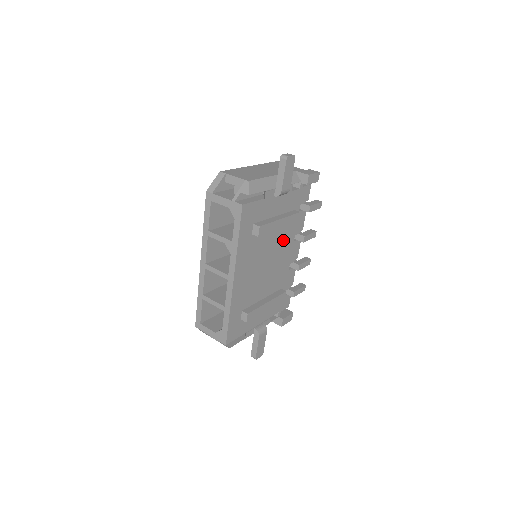
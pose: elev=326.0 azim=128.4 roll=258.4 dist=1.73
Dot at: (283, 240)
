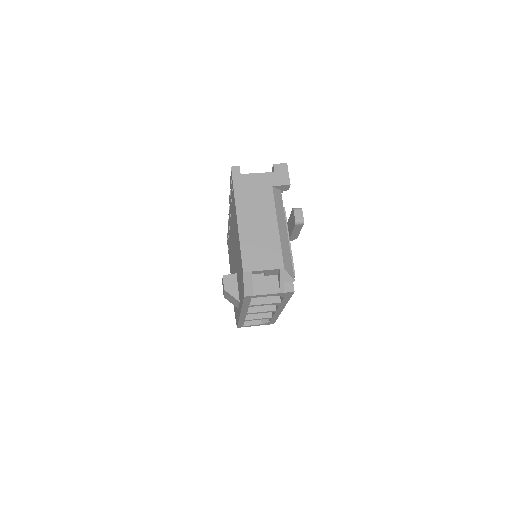
Dot at: occluded
